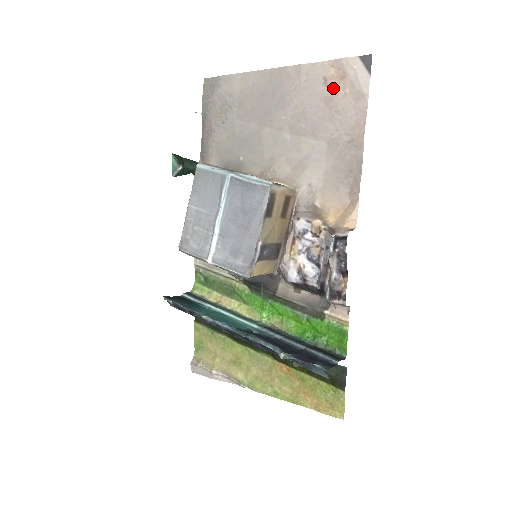
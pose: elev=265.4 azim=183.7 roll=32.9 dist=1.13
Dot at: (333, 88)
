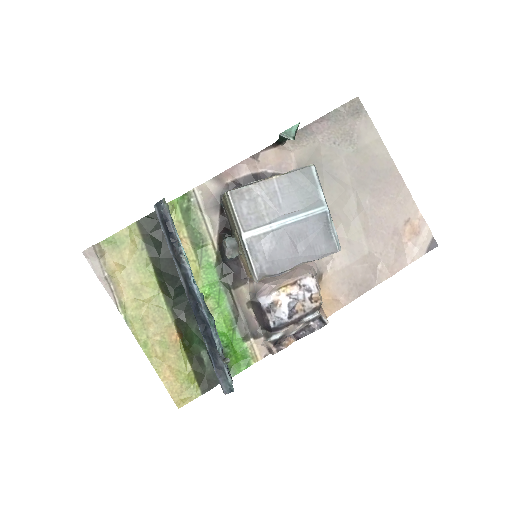
Dot at: (406, 231)
